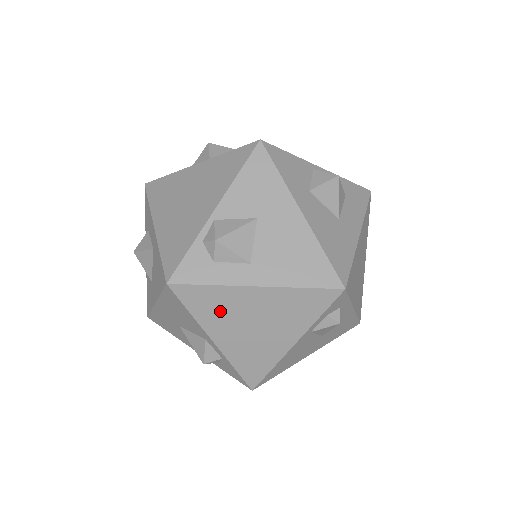
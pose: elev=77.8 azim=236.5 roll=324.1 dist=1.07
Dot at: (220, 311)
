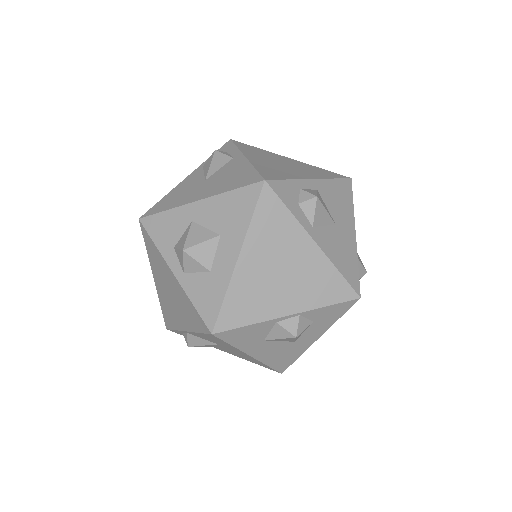
Dot at: occluded
